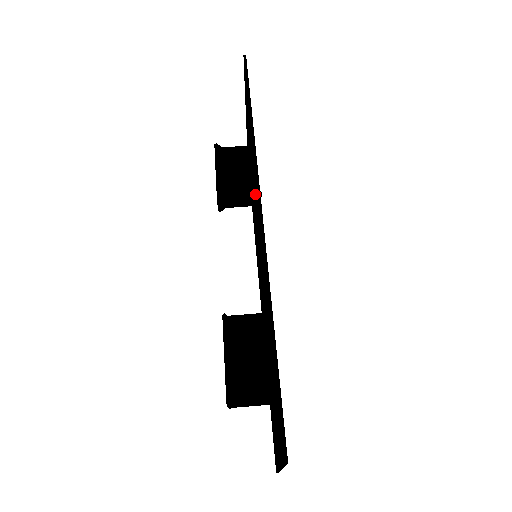
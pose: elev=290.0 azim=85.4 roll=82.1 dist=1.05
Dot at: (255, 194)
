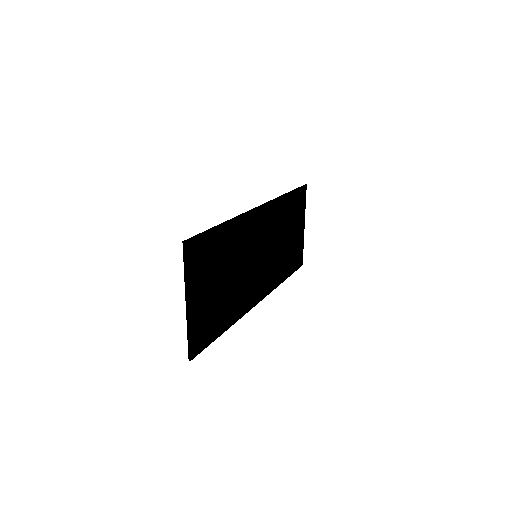
Dot at: (269, 220)
